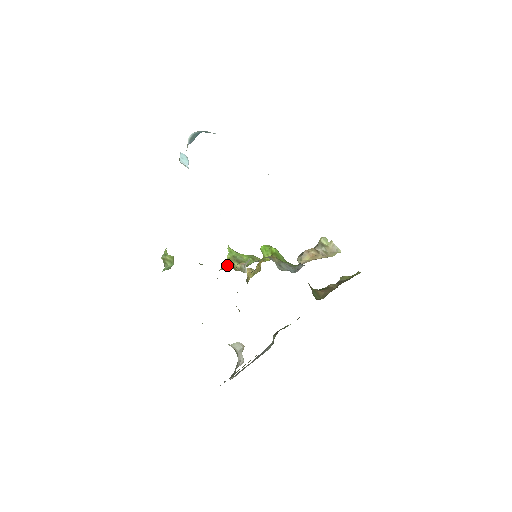
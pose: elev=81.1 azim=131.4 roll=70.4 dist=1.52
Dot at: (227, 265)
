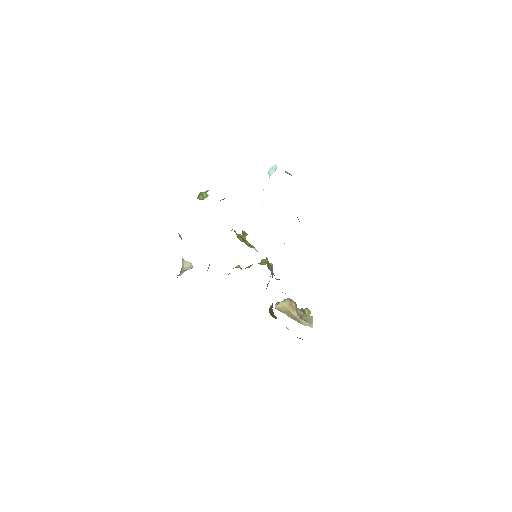
Dot at: (235, 232)
